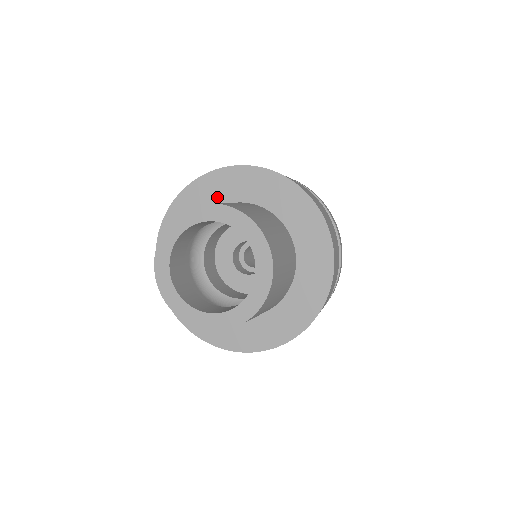
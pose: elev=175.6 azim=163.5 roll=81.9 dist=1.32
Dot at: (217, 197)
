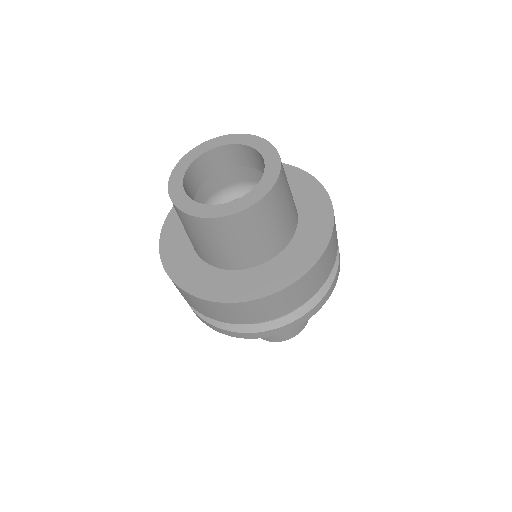
Dot at: occluded
